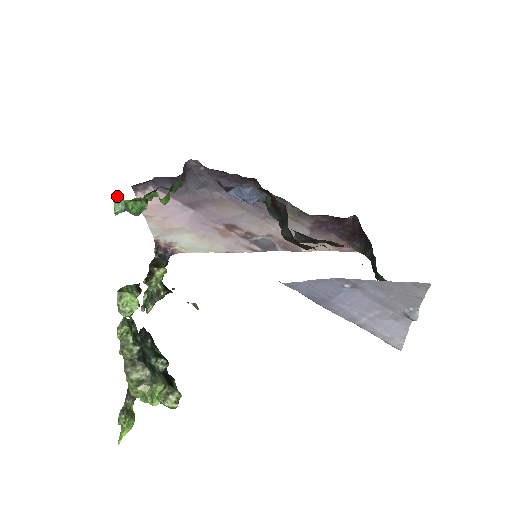
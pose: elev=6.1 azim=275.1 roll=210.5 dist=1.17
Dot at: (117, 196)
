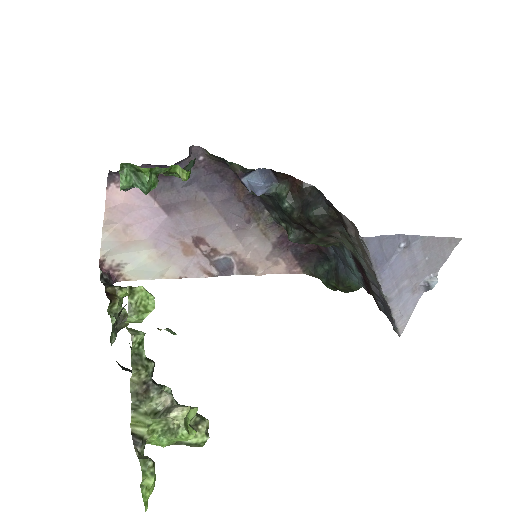
Dot at: (127, 165)
